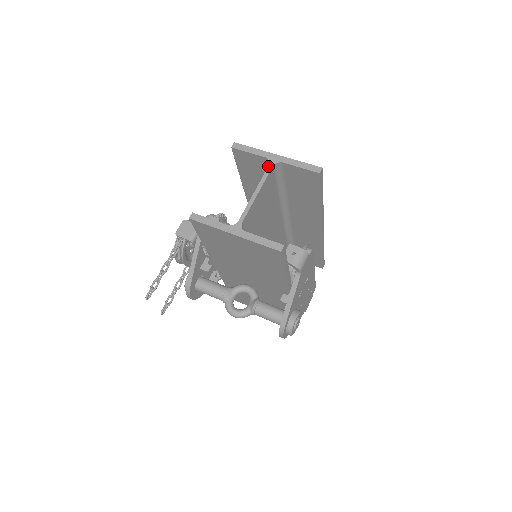
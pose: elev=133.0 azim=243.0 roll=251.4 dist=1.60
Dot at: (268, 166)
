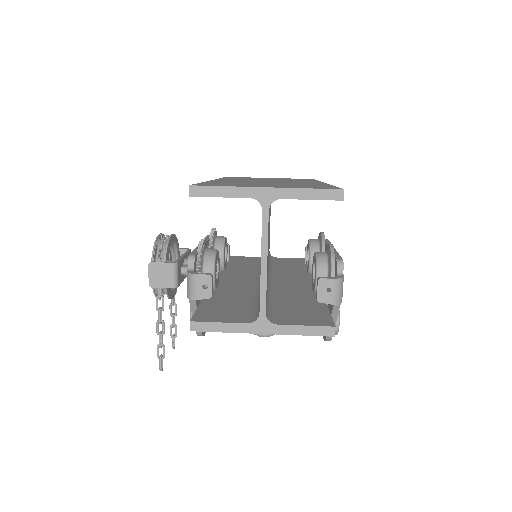
Dot at: (262, 213)
